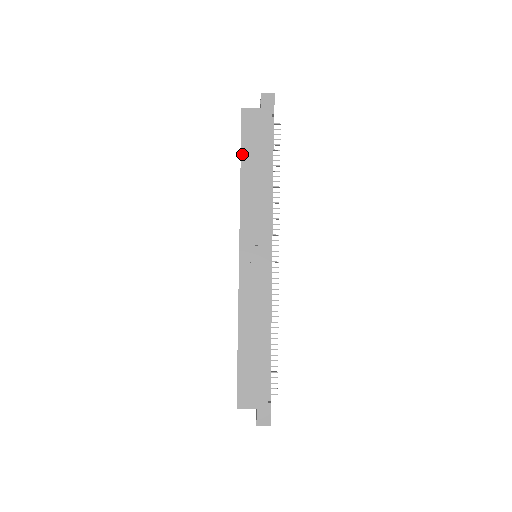
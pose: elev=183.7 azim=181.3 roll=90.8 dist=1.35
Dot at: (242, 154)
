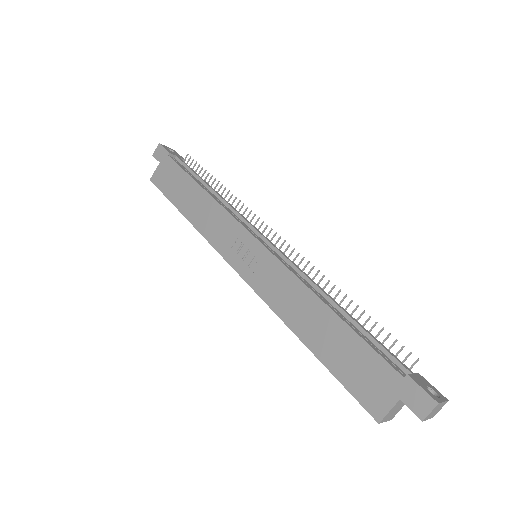
Dot at: (174, 203)
